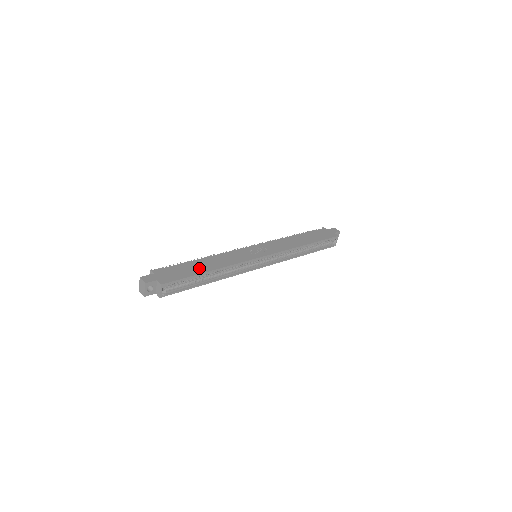
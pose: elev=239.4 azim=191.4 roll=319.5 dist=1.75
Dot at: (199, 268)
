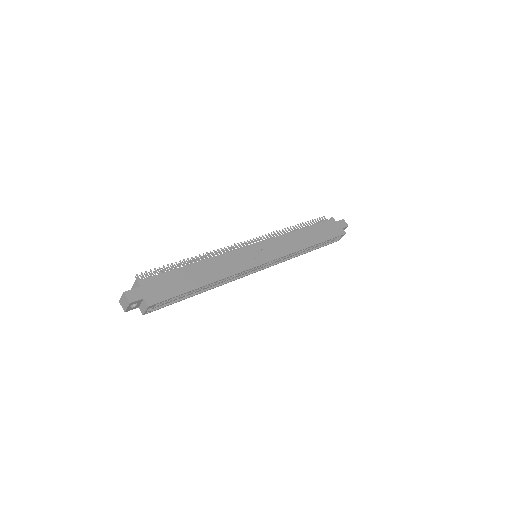
Dot at: (193, 280)
